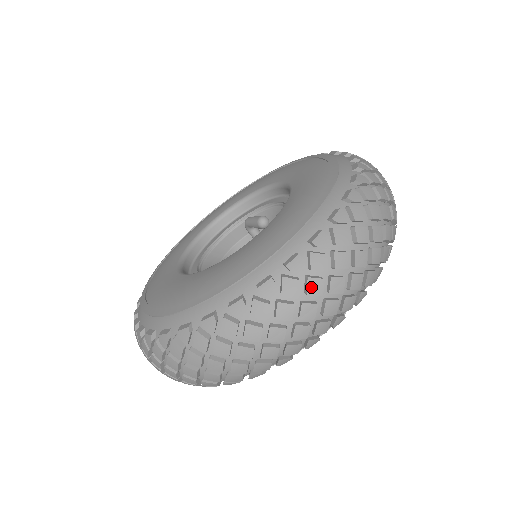
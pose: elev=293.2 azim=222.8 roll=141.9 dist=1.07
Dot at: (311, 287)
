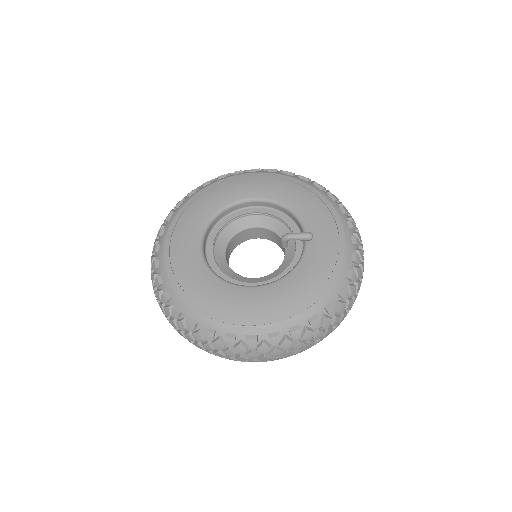
Dot at: (363, 269)
